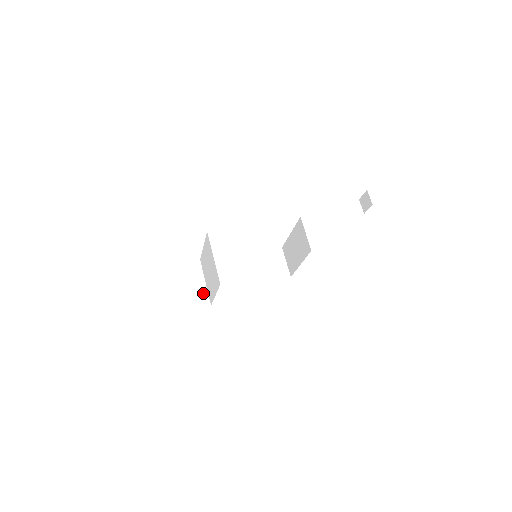
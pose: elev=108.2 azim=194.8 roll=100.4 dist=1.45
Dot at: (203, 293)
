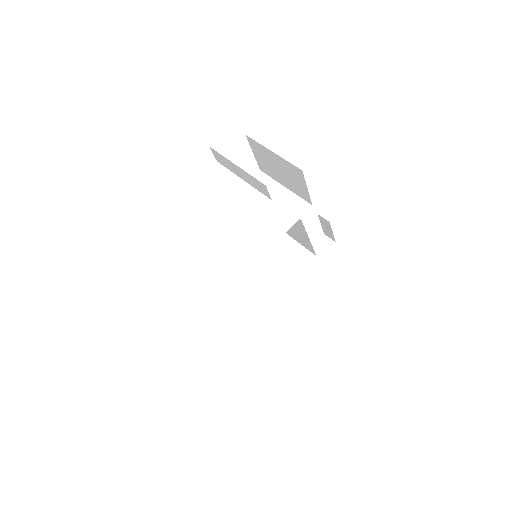
Dot at: (218, 267)
